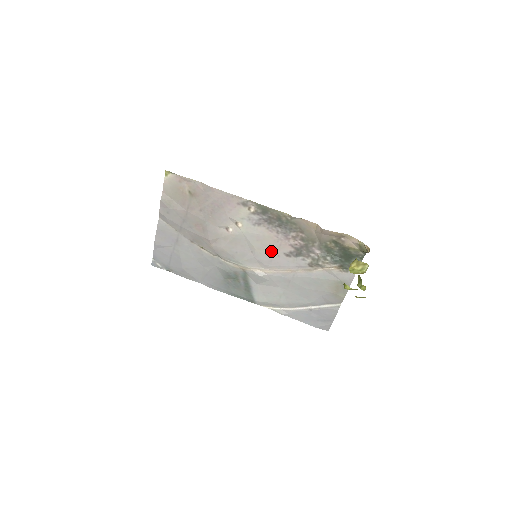
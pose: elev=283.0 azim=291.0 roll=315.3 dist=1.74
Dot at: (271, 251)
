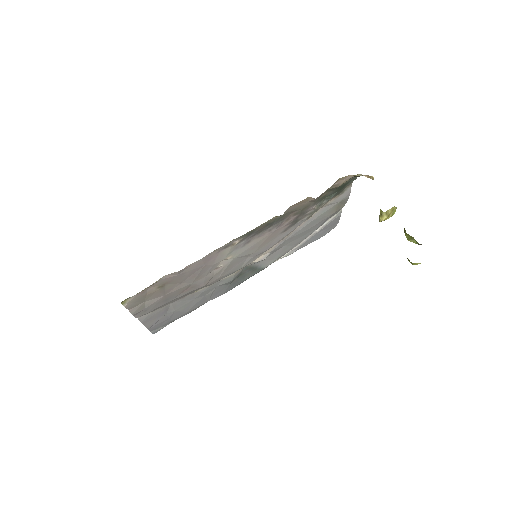
Dot at: (268, 242)
